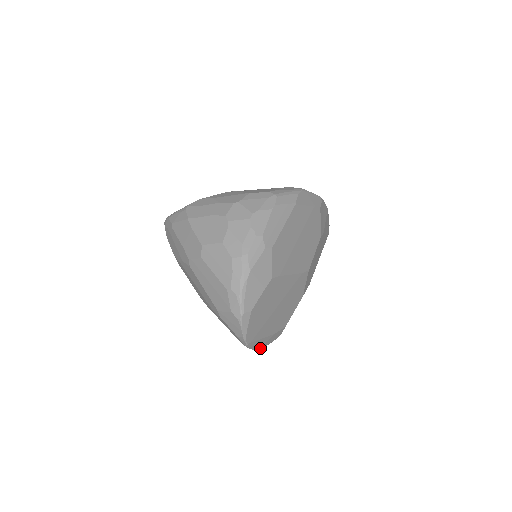
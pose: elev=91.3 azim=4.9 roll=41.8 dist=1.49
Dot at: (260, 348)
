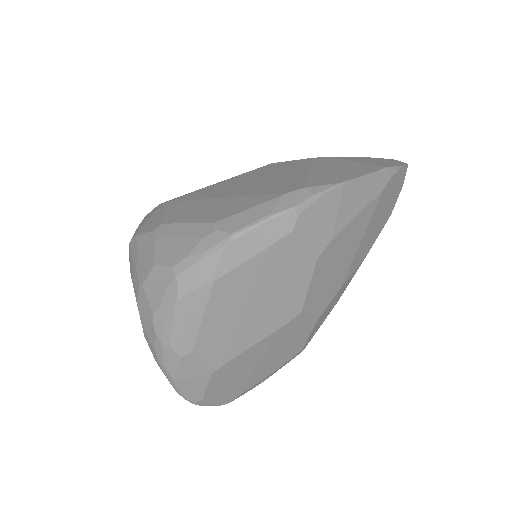
Dot at: (268, 377)
